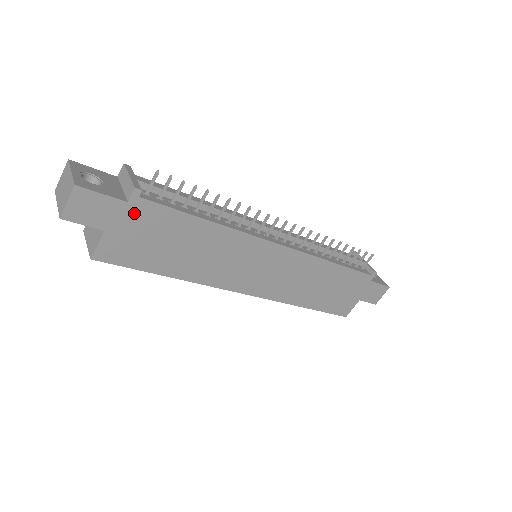
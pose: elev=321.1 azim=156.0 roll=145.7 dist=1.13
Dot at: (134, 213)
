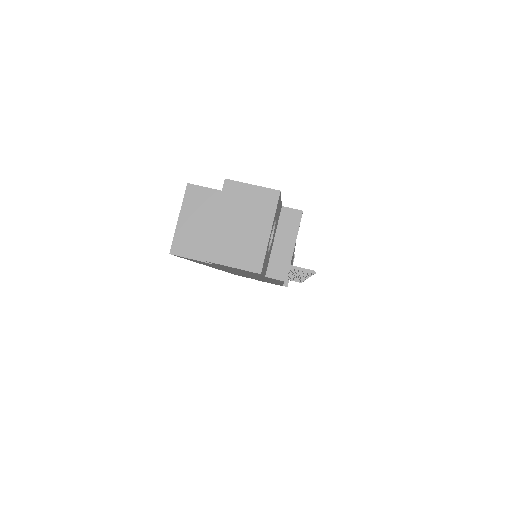
Dot at: (254, 274)
